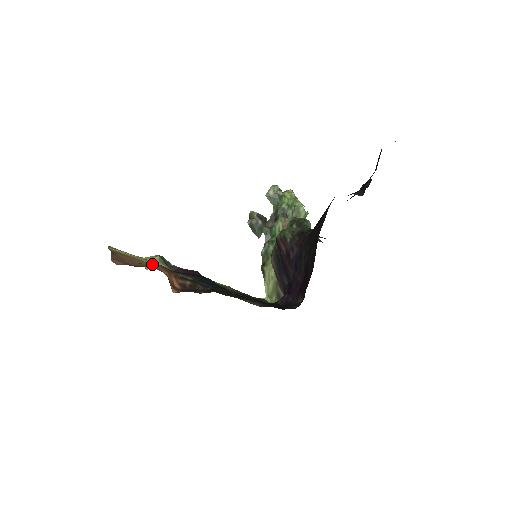
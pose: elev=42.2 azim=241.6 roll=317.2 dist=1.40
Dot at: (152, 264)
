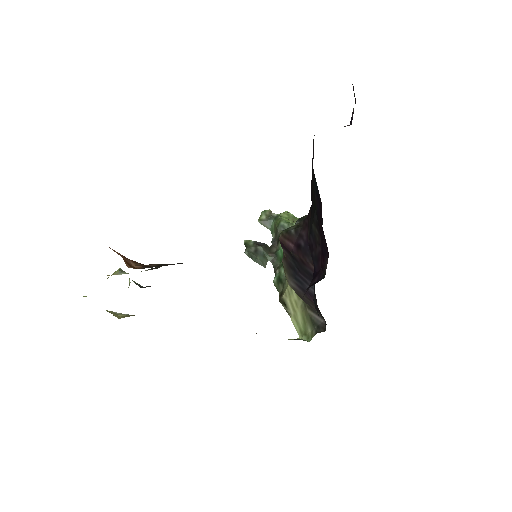
Dot at: occluded
